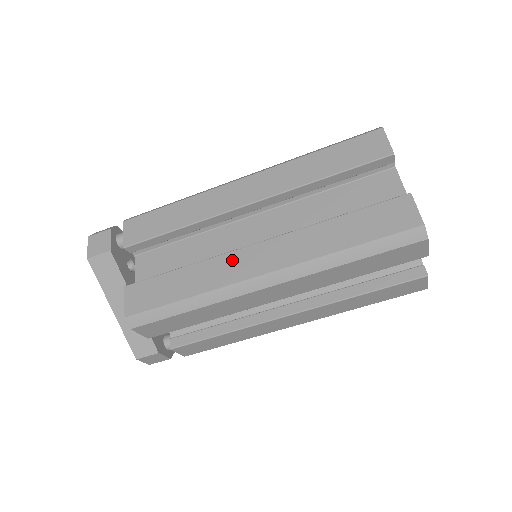
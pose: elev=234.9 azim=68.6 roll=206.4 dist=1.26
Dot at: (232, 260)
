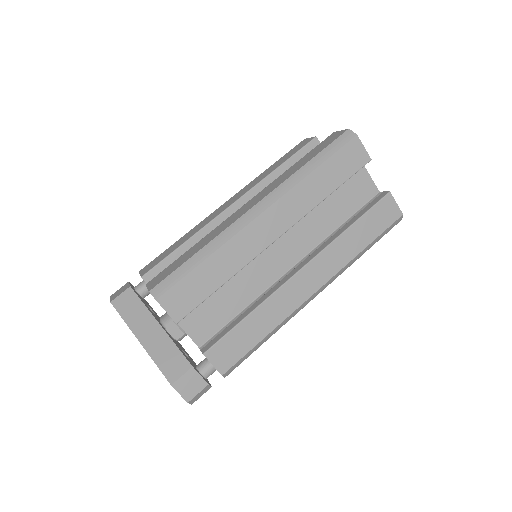
Dot at: (229, 219)
